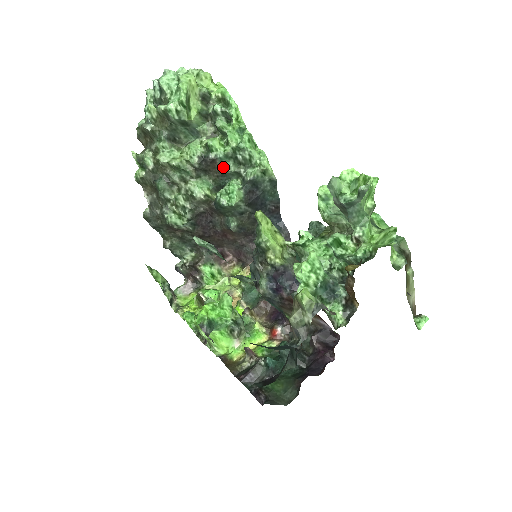
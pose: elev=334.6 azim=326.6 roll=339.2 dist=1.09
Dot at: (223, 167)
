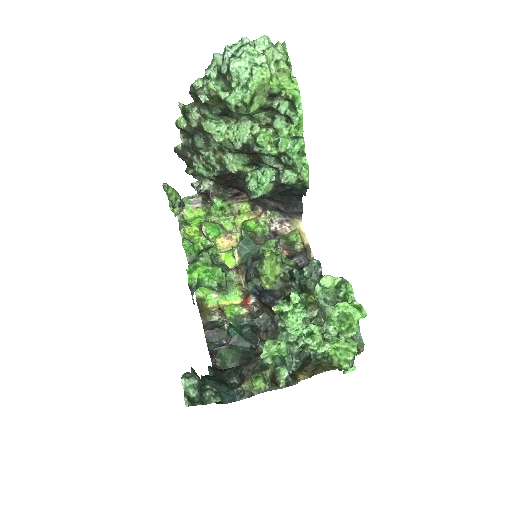
Dot at: (264, 159)
